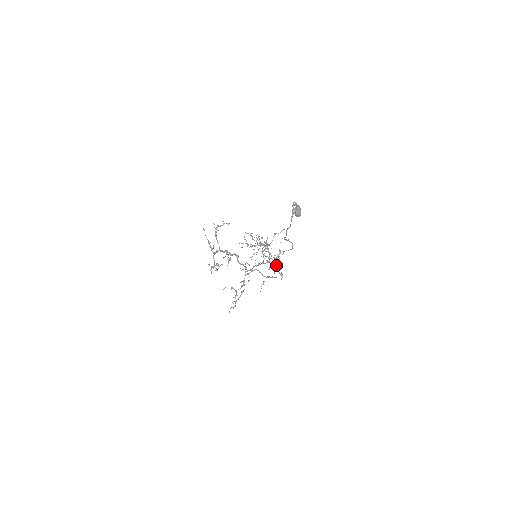
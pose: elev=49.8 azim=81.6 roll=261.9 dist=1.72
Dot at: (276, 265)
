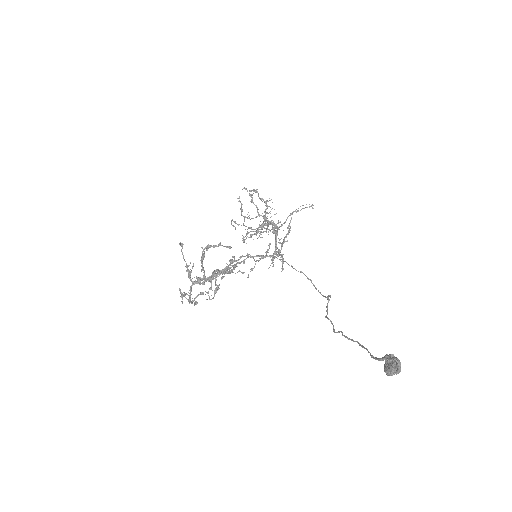
Dot at: (279, 251)
